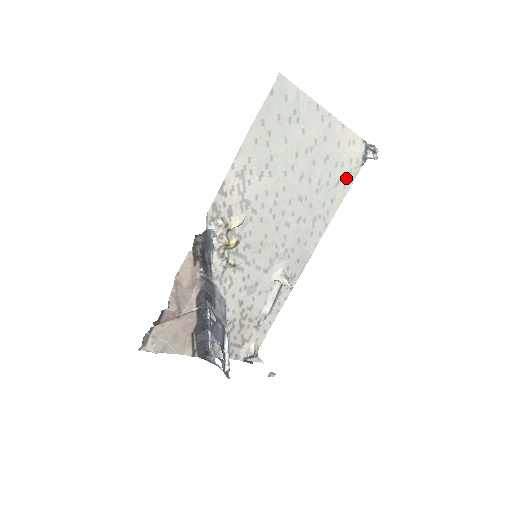
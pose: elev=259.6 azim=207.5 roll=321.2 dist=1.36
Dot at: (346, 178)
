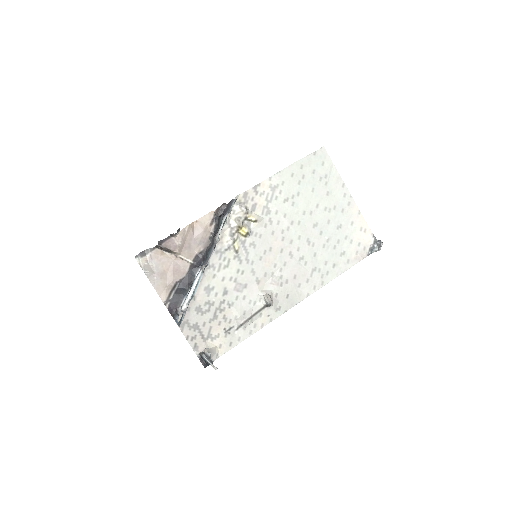
Dot at: (351, 255)
